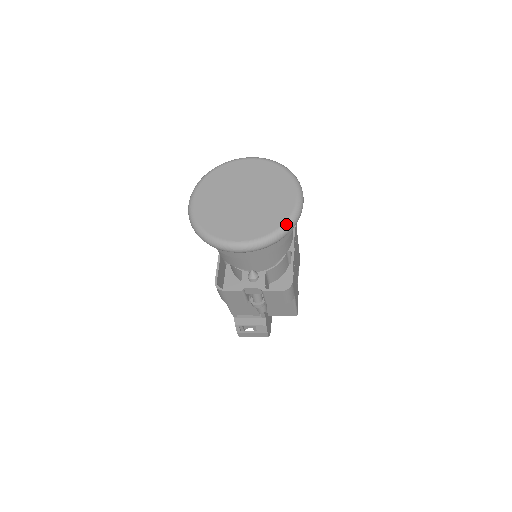
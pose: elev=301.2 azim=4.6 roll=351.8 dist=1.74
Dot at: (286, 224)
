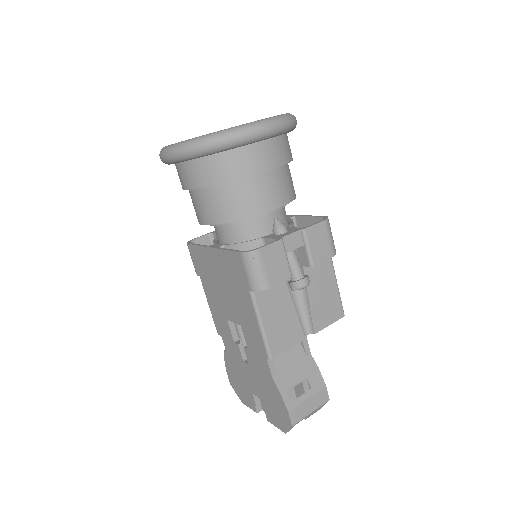
Dot at: occluded
